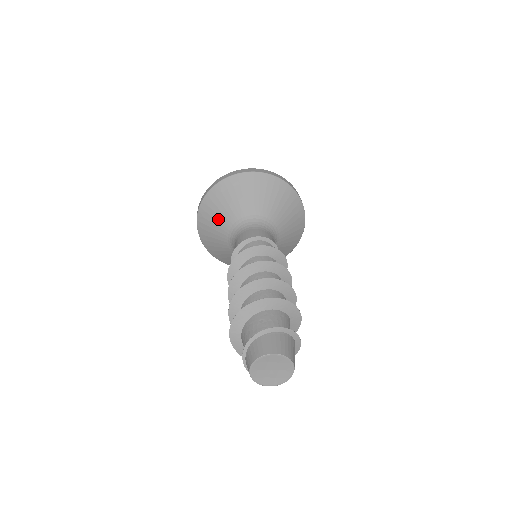
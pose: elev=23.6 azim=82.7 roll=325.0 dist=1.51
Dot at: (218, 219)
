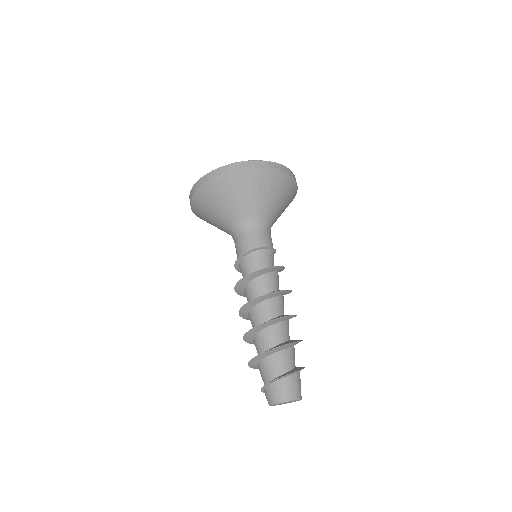
Dot at: occluded
